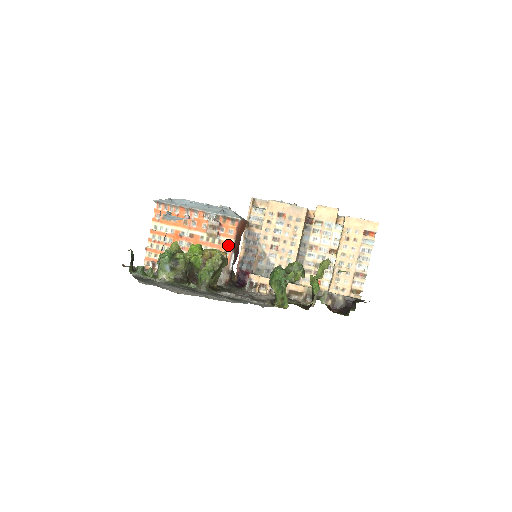
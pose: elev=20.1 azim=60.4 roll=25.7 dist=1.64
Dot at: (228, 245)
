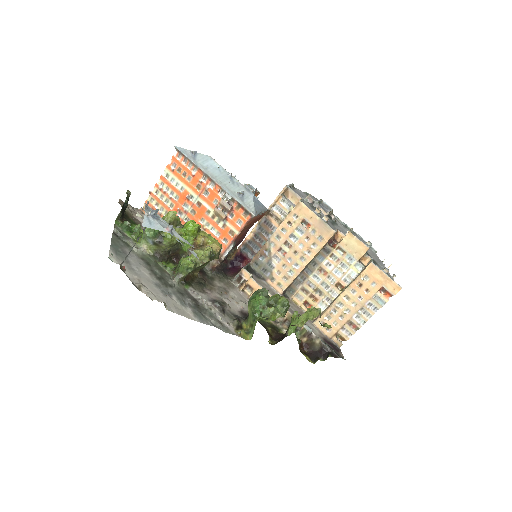
Dot at: (231, 234)
